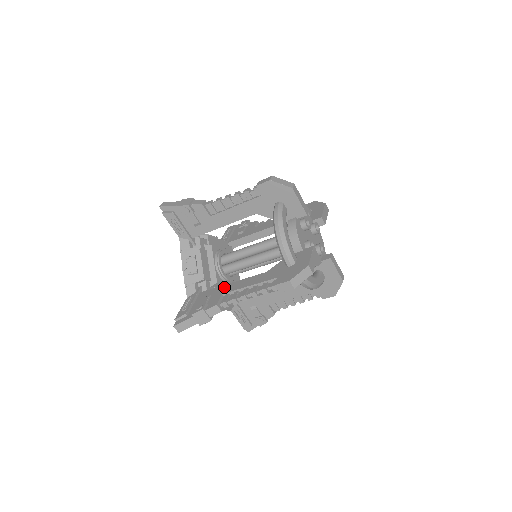
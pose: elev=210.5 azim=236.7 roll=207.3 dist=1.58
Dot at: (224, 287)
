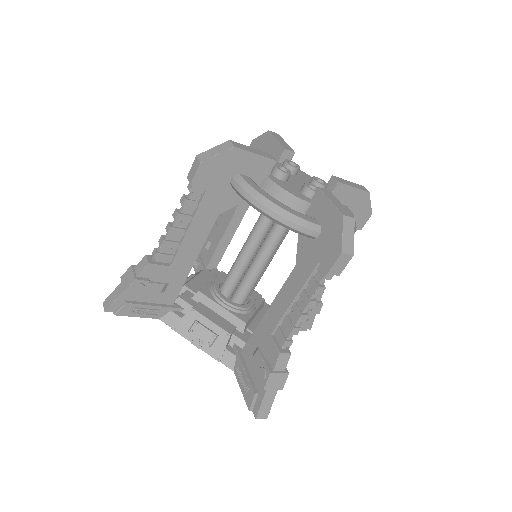
Dot at: occluded
